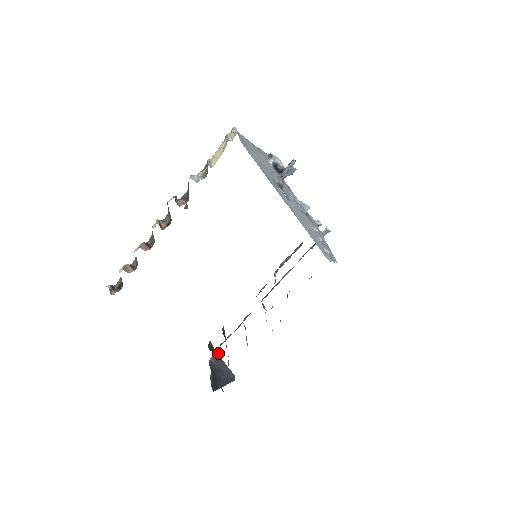
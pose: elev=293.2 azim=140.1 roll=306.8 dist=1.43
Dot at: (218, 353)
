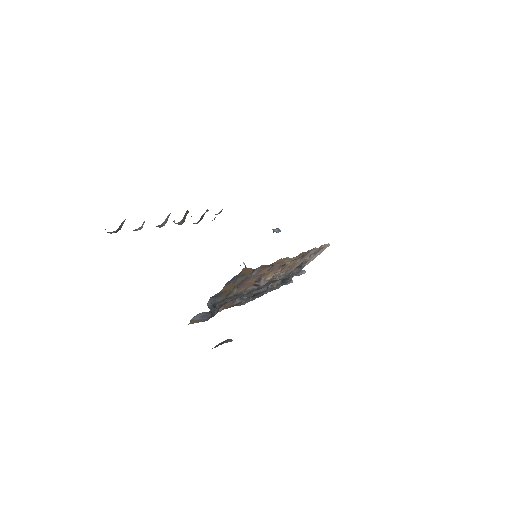
Dot at: (214, 310)
